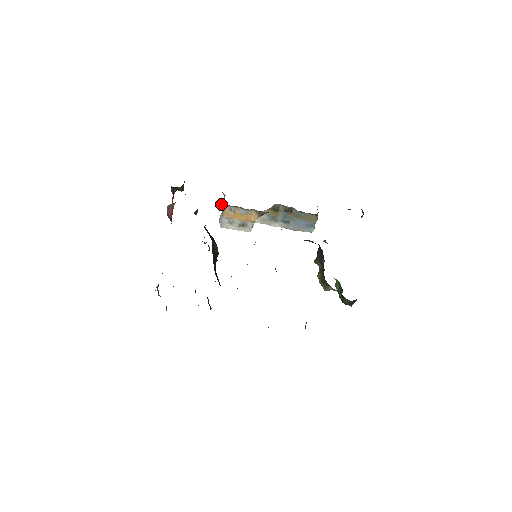
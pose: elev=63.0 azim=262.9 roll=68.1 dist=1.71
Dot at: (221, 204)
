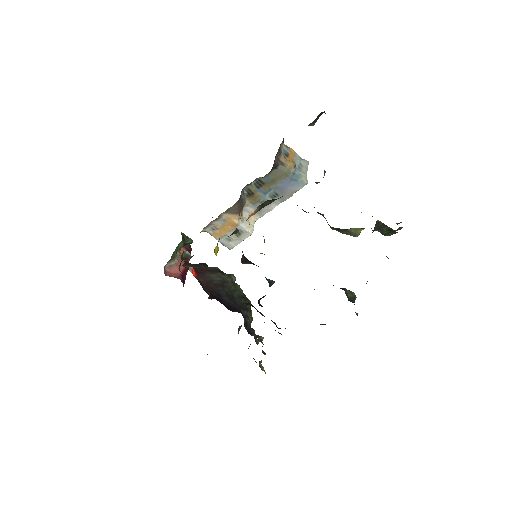
Dot at: (201, 231)
